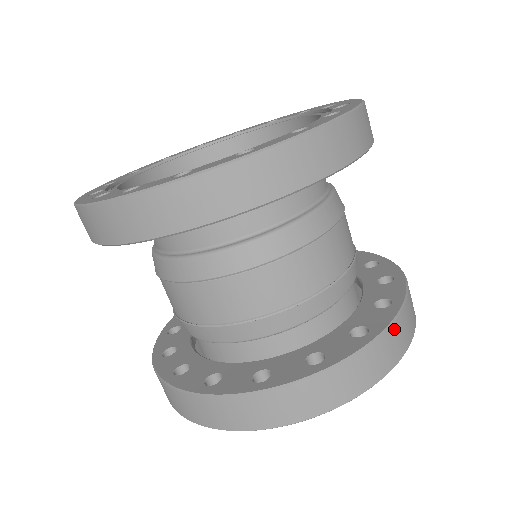
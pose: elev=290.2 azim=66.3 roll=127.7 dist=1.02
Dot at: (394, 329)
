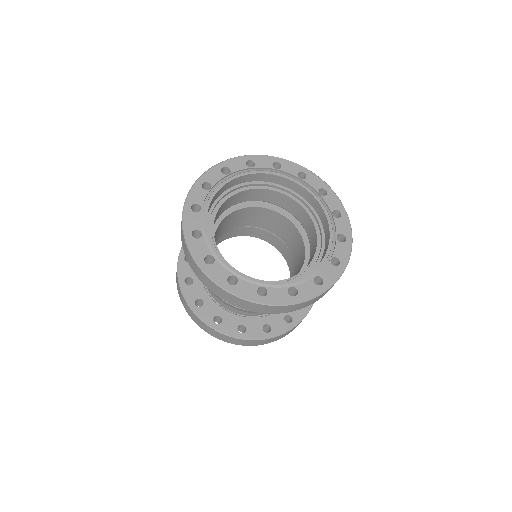
Dot at: (253, 341)
